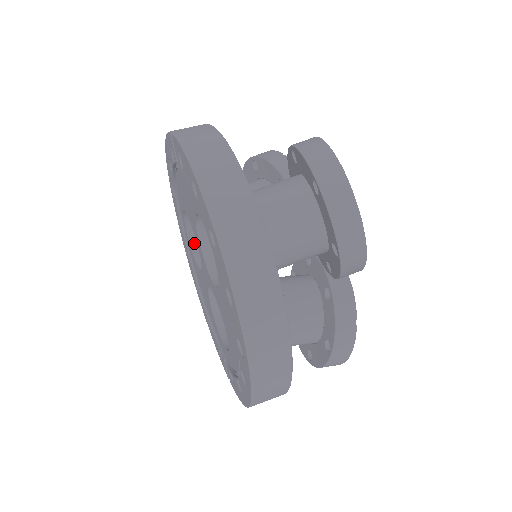
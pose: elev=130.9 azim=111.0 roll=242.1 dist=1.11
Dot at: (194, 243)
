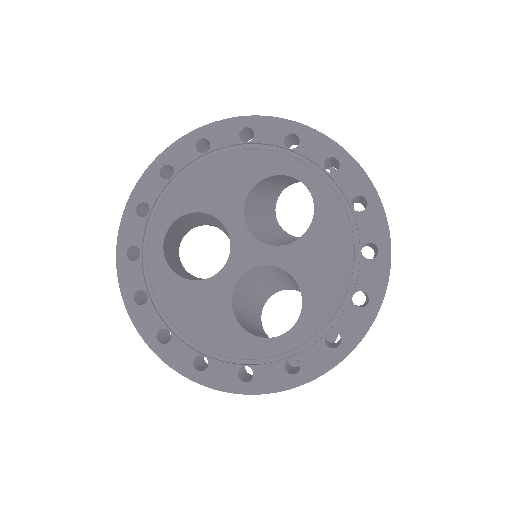
Dot at: (170, 266)
